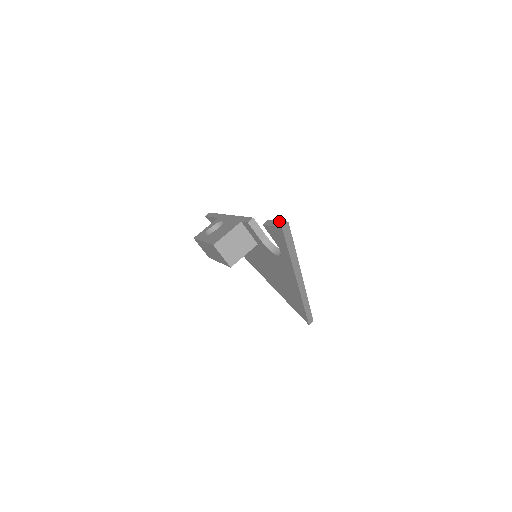
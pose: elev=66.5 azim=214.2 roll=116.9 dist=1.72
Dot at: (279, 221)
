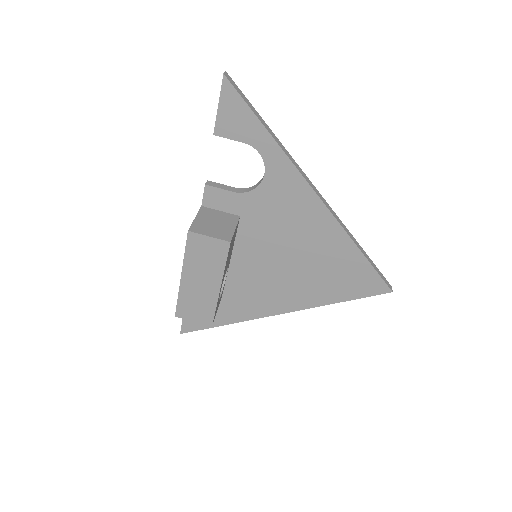
Dot at: occluded
